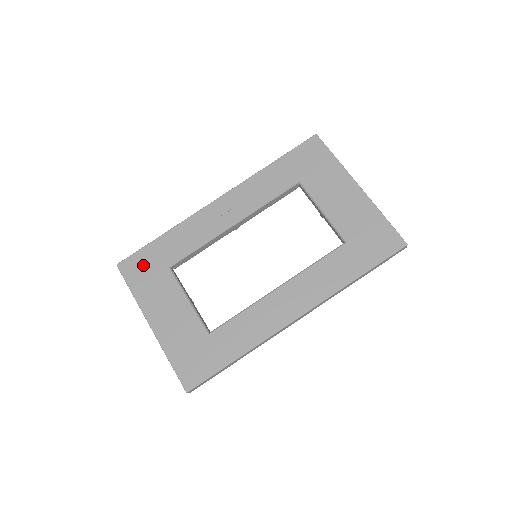
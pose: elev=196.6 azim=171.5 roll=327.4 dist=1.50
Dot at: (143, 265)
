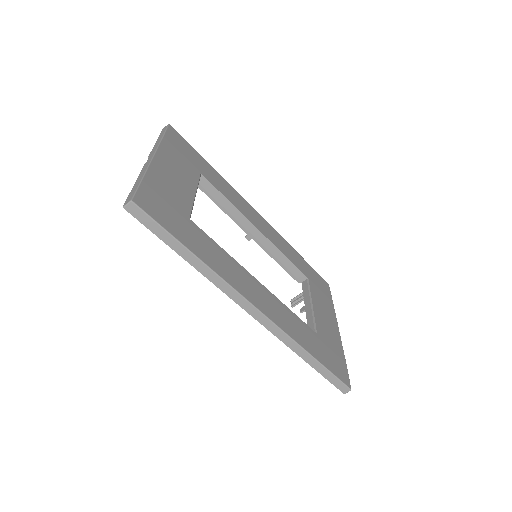
Dot at: (186, 149)
